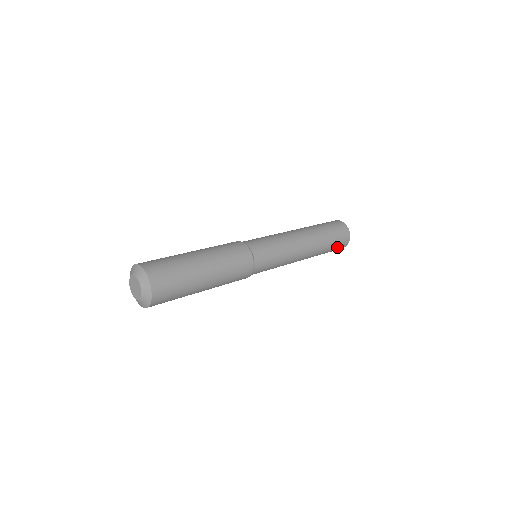
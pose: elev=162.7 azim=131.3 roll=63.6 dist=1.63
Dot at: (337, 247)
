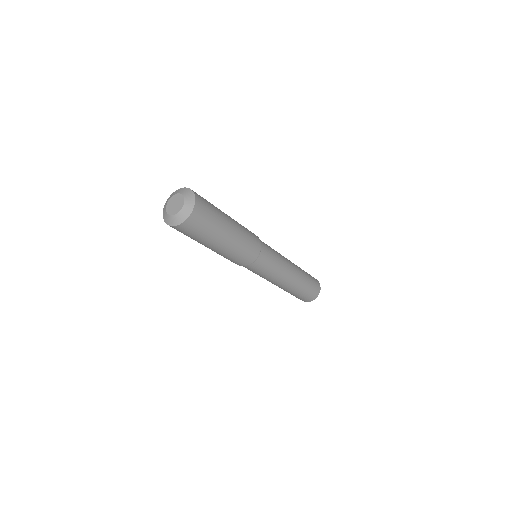
Dot at: (312, 278)
